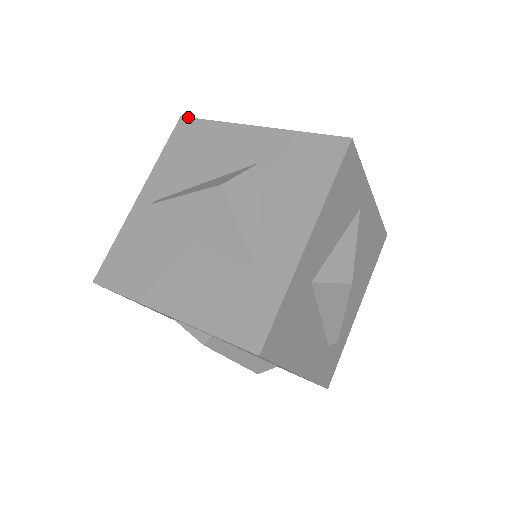
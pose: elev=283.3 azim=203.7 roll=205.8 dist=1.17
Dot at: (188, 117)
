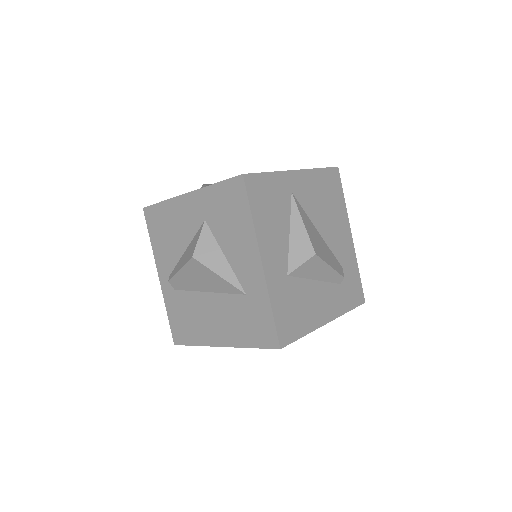
Dot at: (147, 206)
